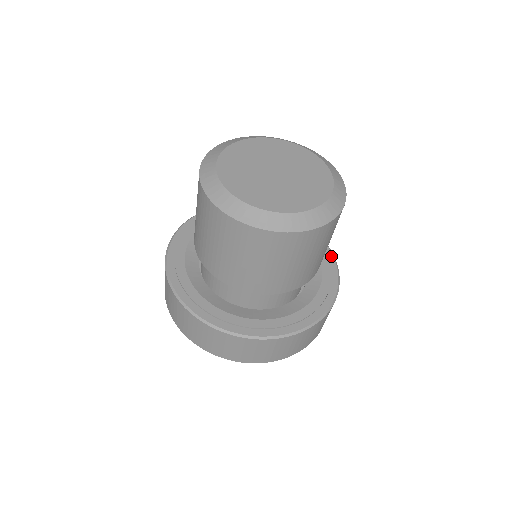
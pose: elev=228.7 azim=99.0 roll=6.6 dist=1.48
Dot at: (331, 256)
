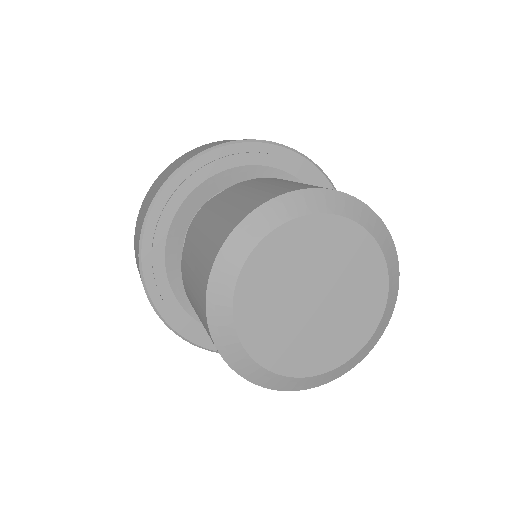
Dot at: occluded
